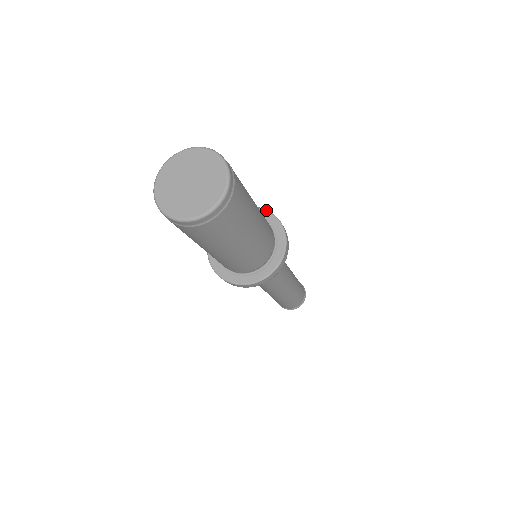
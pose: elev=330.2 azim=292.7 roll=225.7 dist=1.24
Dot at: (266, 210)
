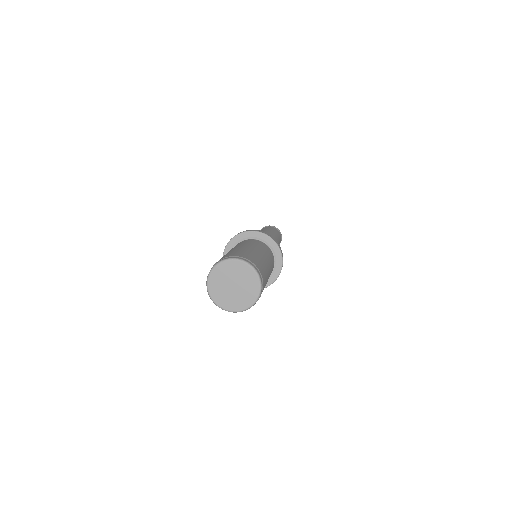
Dot at: (263, 233)
